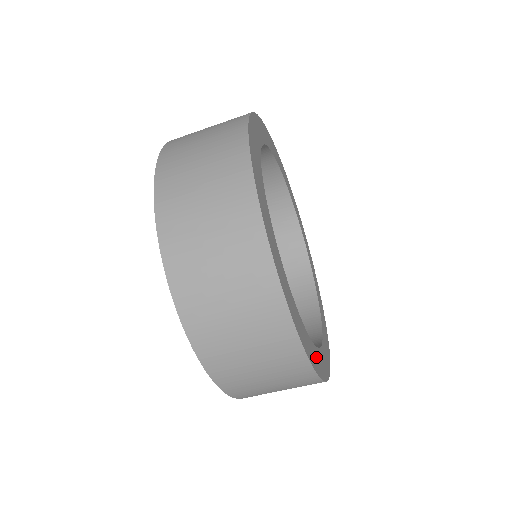
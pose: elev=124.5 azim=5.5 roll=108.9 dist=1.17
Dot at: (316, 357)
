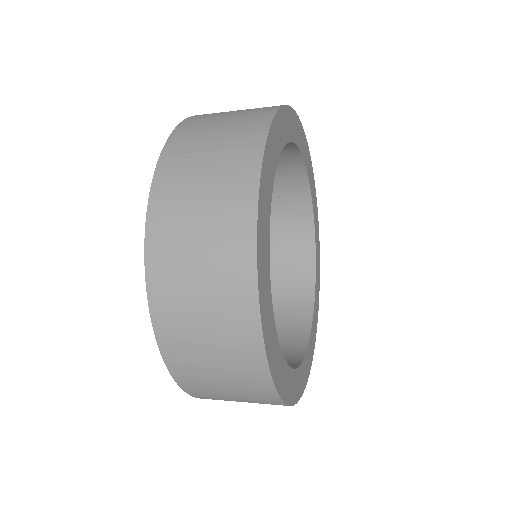
Dot at: (309, 353)
